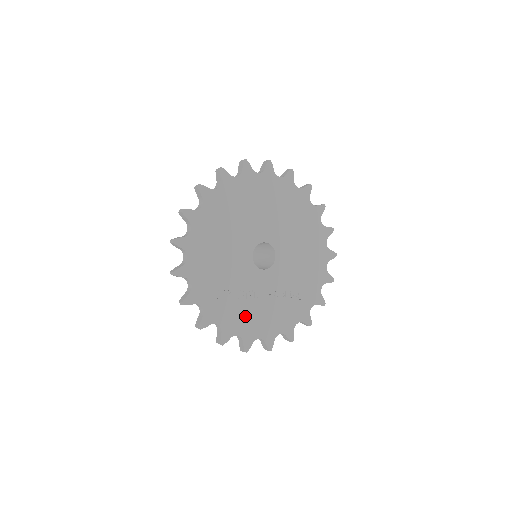
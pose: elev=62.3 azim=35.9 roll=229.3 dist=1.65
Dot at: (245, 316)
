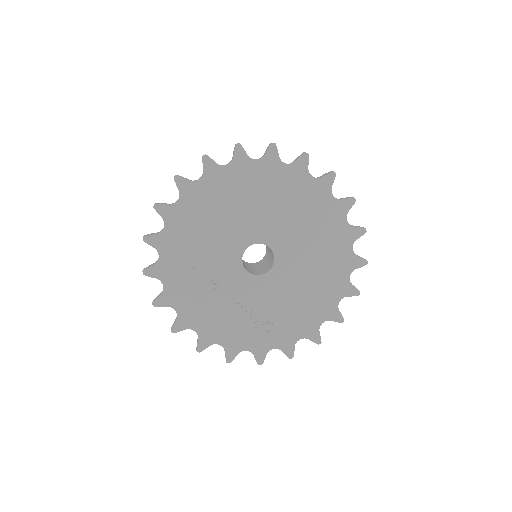
Dot at: (196, 299)
